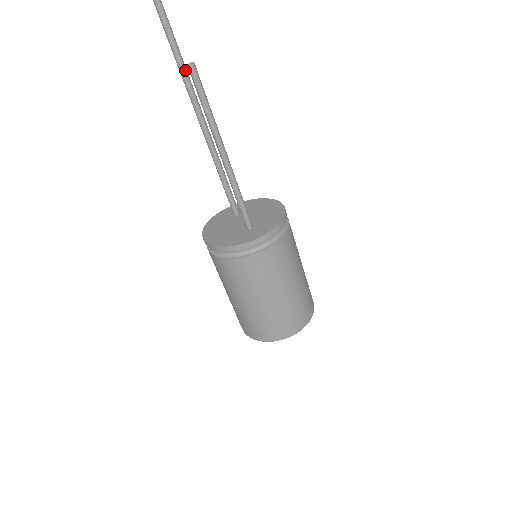
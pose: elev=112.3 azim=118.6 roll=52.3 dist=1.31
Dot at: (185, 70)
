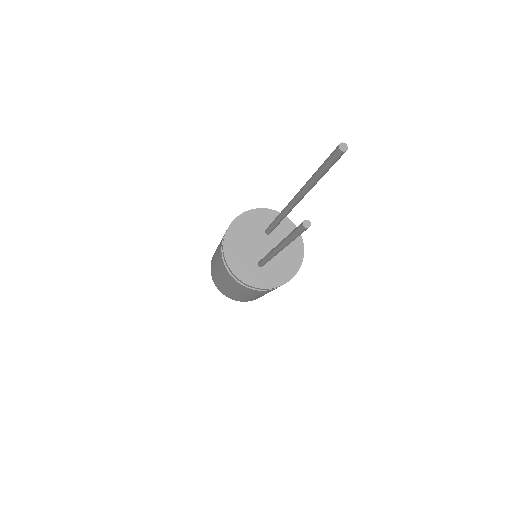
Dot at: (313, 185)
